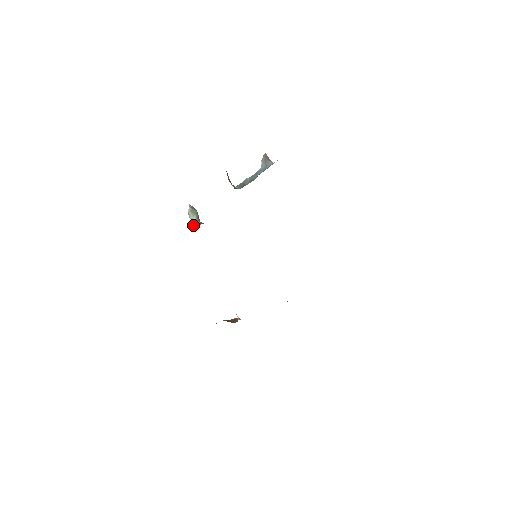
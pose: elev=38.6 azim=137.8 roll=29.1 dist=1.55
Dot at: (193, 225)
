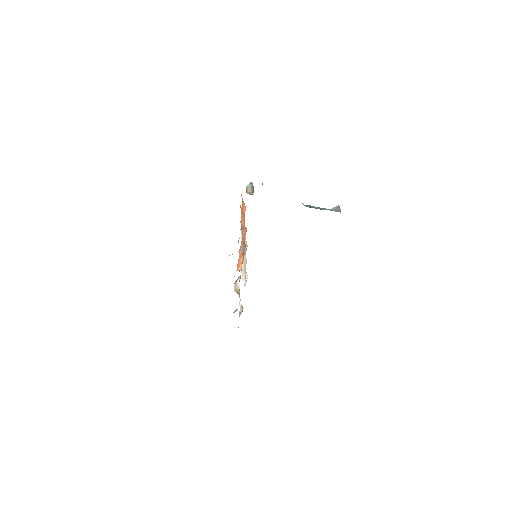
Dot at: (248, 192)
